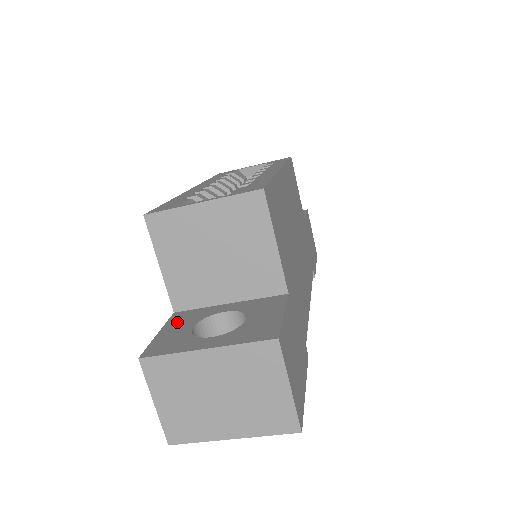
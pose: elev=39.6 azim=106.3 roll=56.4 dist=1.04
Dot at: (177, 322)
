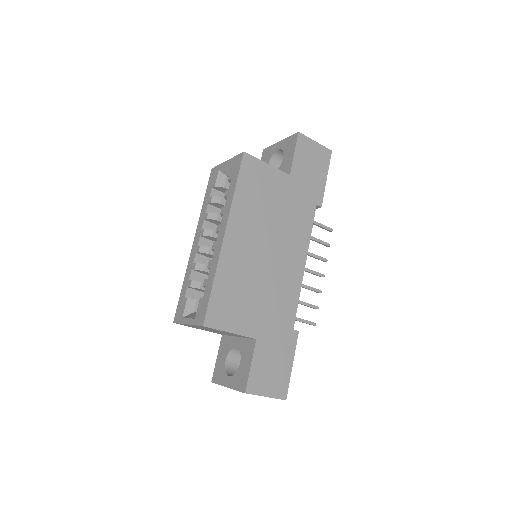
Dot at: (222, 349)
